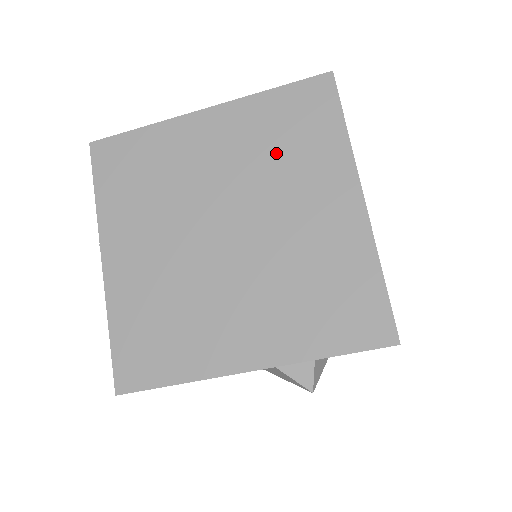
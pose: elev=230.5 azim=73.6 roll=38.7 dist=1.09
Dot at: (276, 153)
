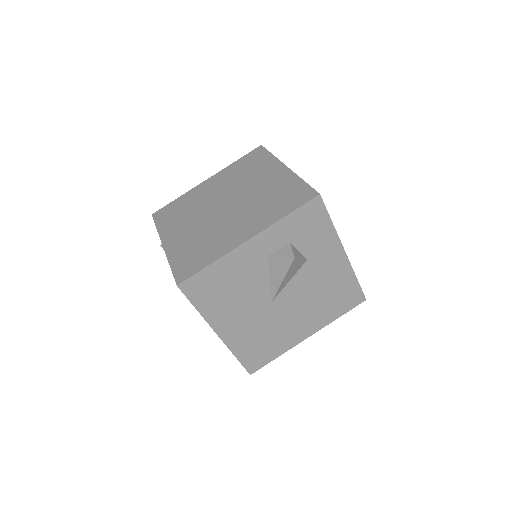
Dot at: (243, 175)
